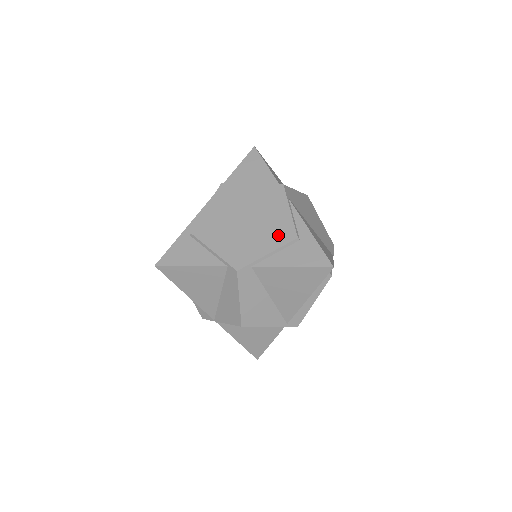
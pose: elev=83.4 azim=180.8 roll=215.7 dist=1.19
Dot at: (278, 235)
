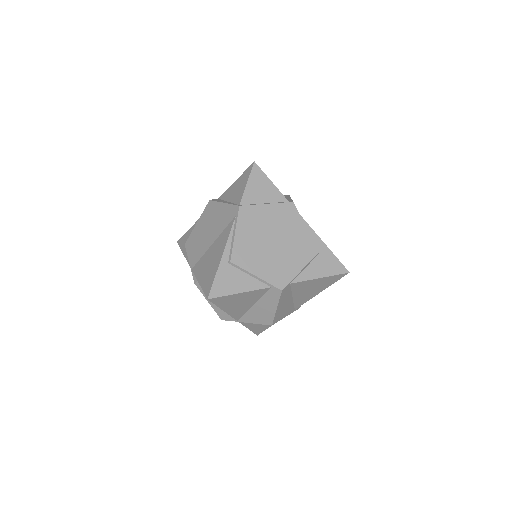
Dot at: (304, 252)
